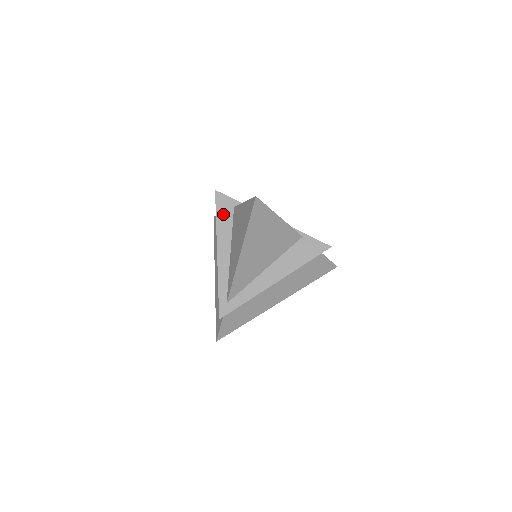
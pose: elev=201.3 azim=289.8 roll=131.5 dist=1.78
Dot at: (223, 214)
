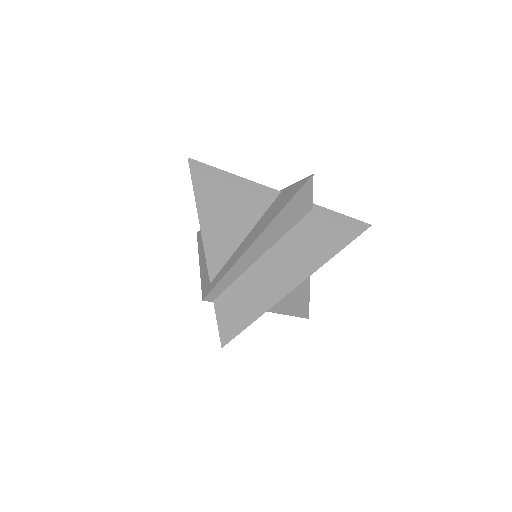
Dot at: occluded
